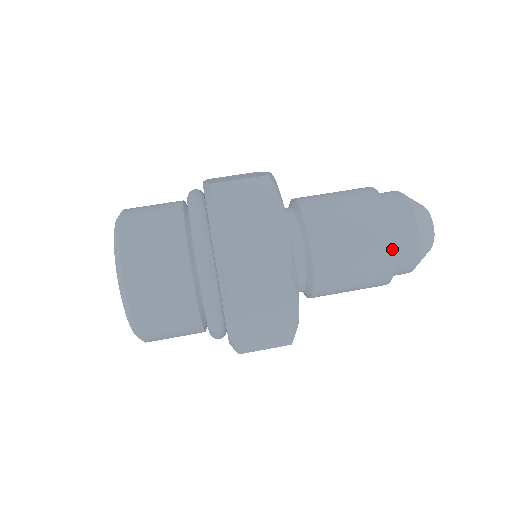
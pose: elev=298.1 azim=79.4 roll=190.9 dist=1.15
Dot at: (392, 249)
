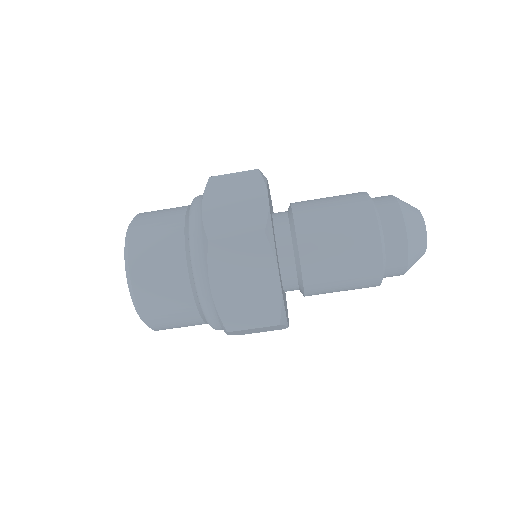
Dot at: (378, 277)
